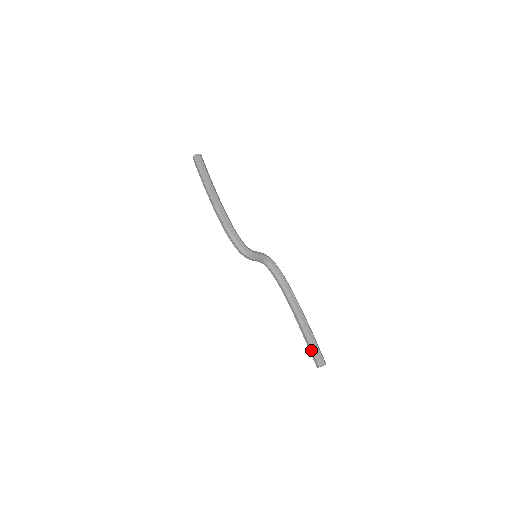
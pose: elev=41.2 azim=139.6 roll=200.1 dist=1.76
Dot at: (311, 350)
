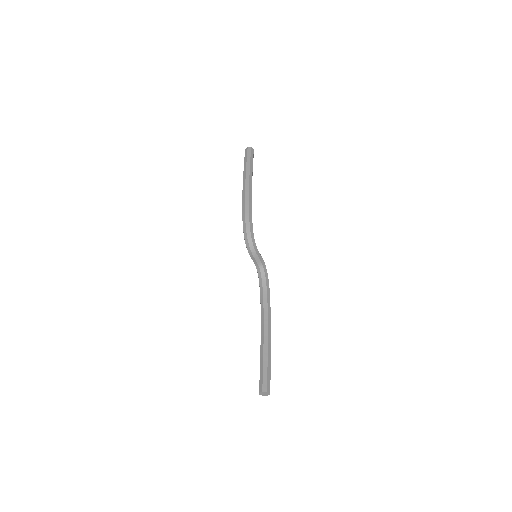
Dot at: (262, 371)
